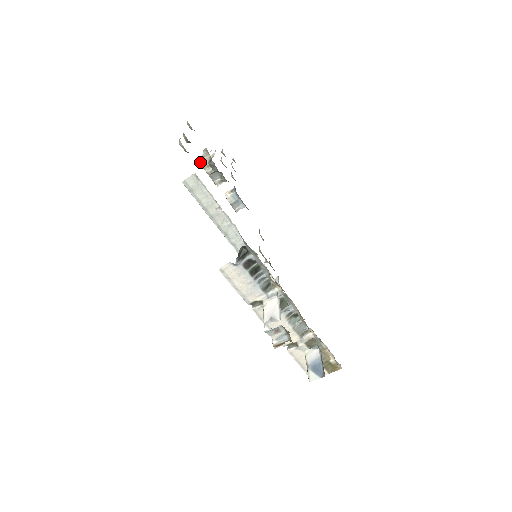
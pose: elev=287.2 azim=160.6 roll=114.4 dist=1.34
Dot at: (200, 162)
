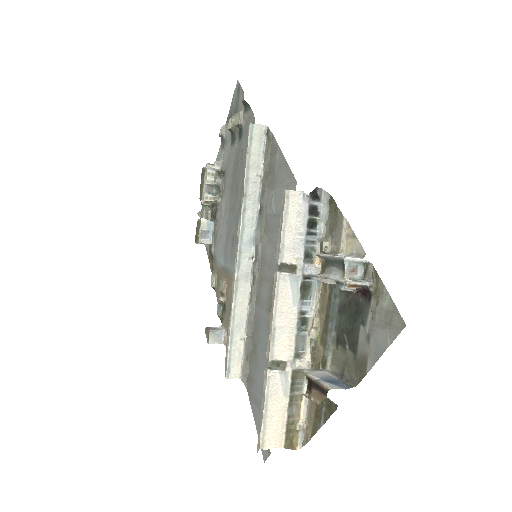
Dot at: (207, 167)
